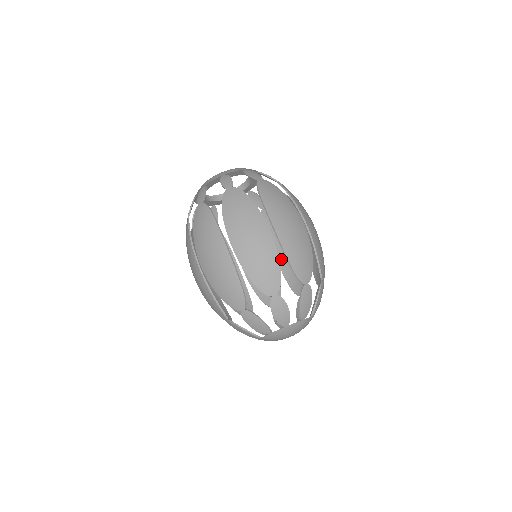
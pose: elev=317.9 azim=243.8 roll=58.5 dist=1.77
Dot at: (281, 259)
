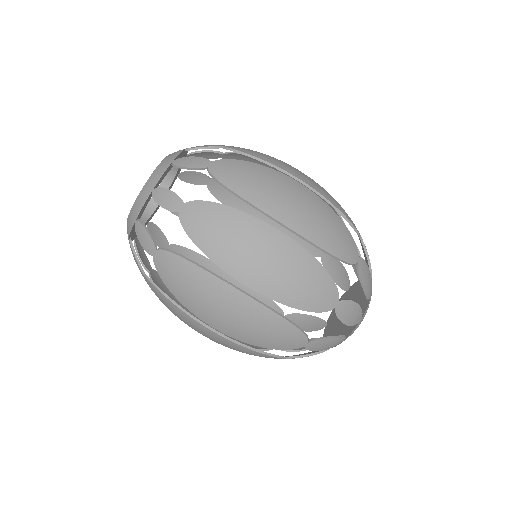
Dot at: occluded
